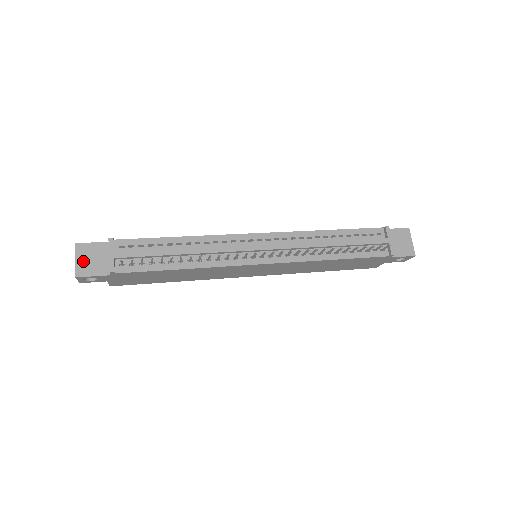
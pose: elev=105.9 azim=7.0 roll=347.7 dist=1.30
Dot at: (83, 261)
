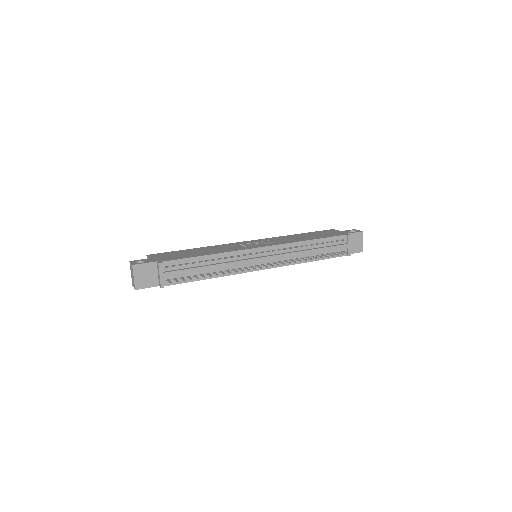
Dot at: (139, 278)
